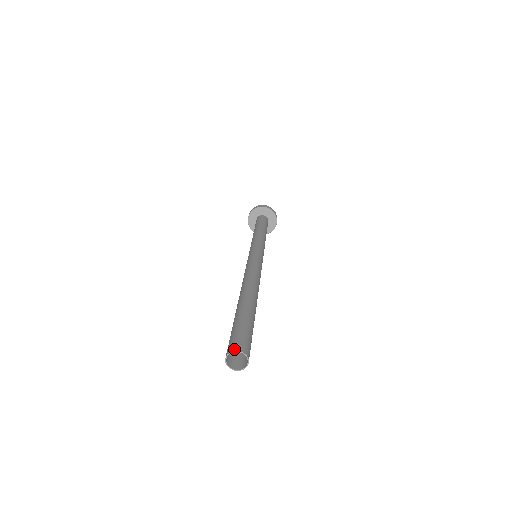
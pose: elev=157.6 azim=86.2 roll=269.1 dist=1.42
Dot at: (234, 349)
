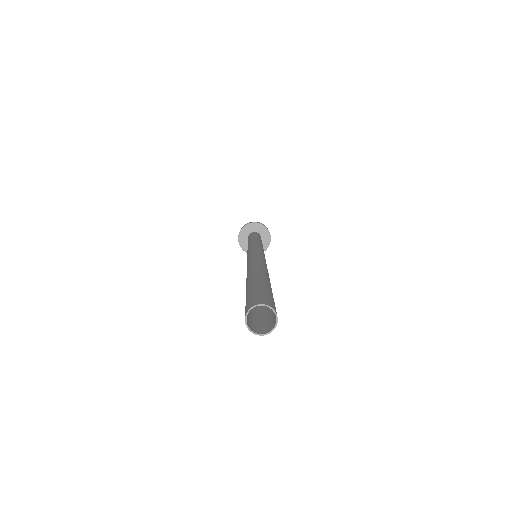
Dot at: (257, 303)
